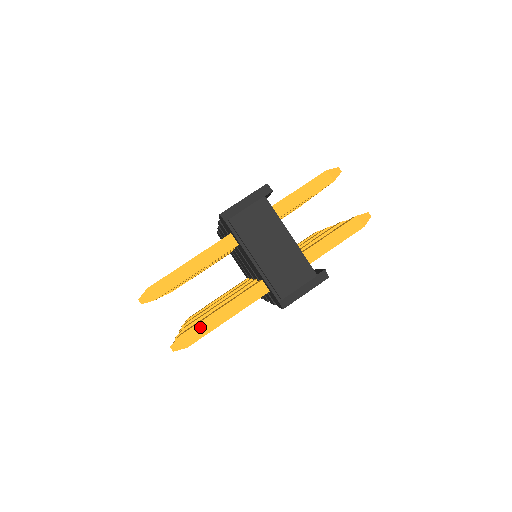
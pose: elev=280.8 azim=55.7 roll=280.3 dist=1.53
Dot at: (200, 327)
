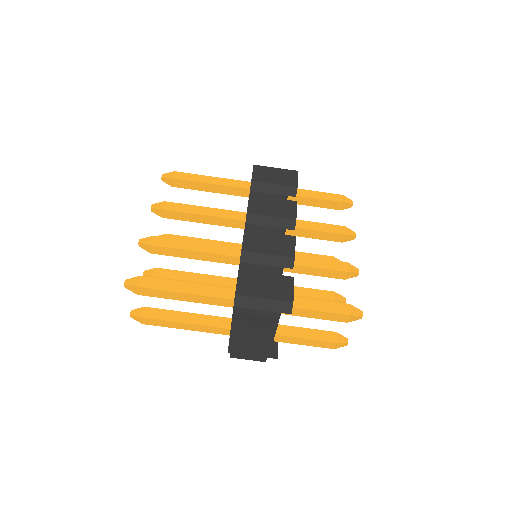
Dot at: (161, 322)
